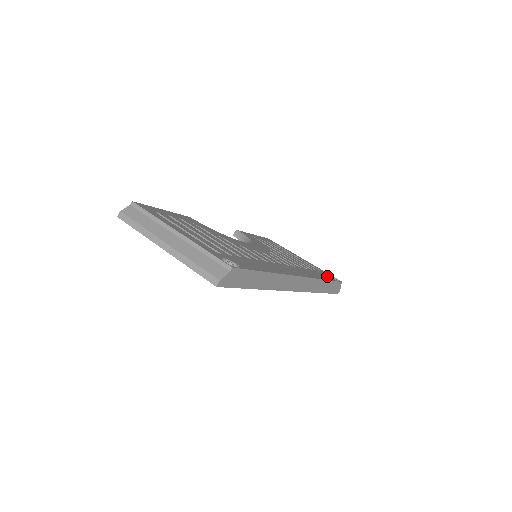
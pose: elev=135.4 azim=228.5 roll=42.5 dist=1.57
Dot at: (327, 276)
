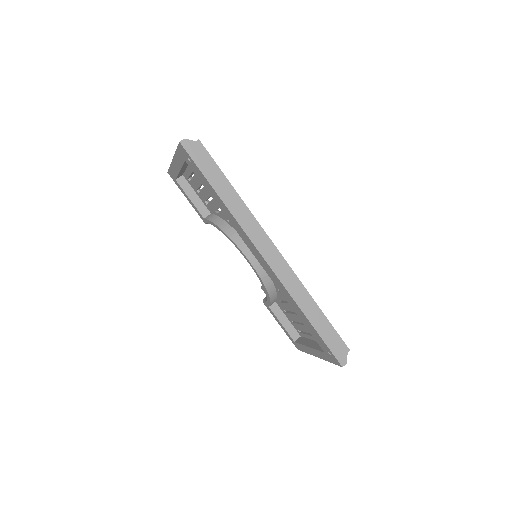
Dot at: occluded
